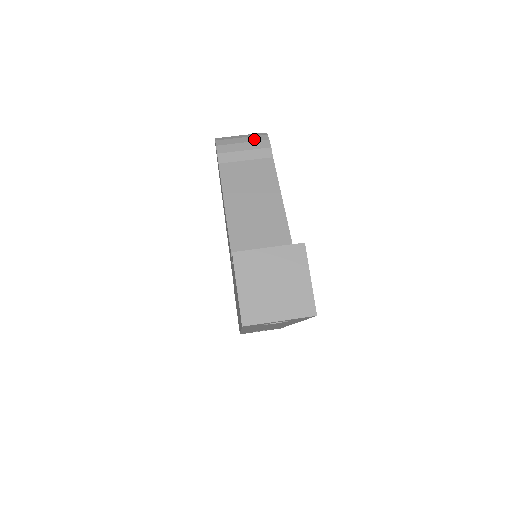
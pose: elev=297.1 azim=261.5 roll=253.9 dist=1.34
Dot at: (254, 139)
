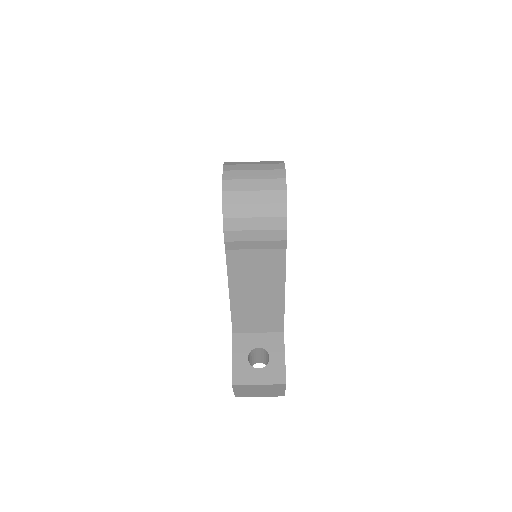
Dot at: (269, 225)
